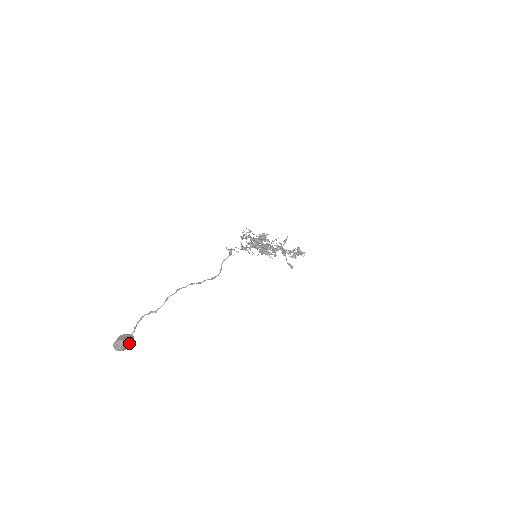
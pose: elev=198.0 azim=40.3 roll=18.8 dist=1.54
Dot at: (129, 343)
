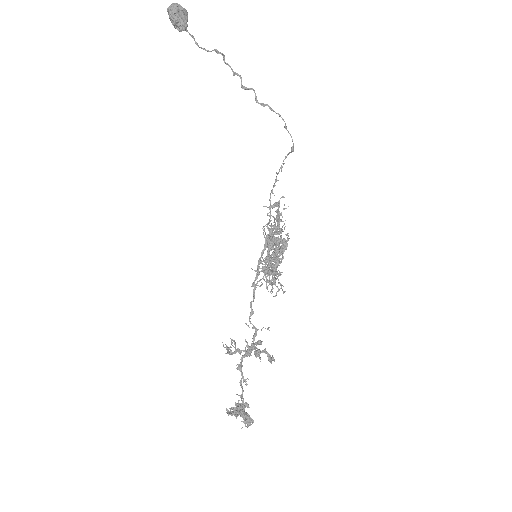
Dot at: (184, 17)
